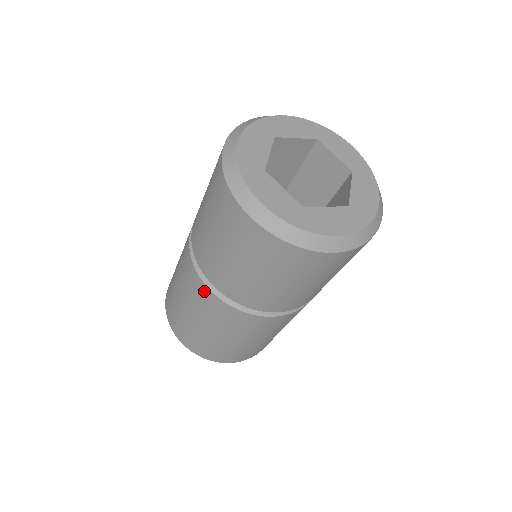
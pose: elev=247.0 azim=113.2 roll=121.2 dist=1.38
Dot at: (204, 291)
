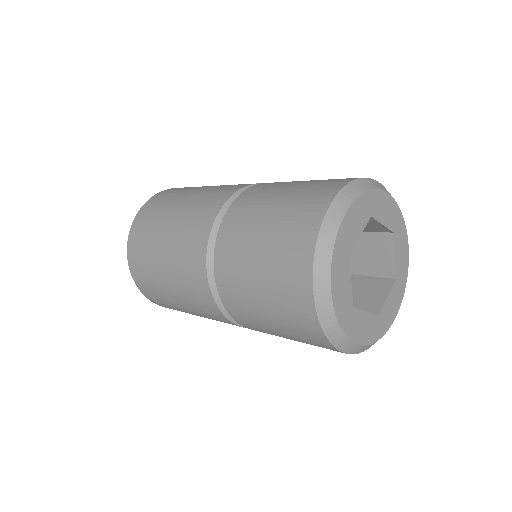
Dot at: (200, 272)
